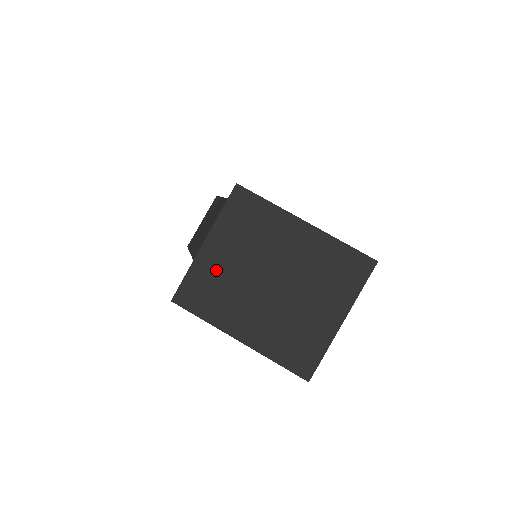
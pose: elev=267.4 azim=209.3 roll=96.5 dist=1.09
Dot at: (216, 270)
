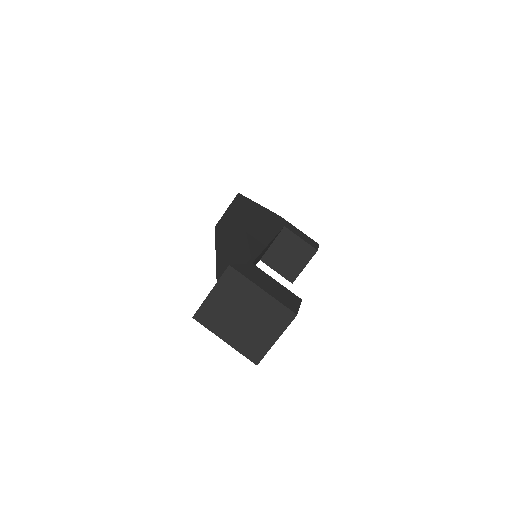
Dot at: (216, 306)
